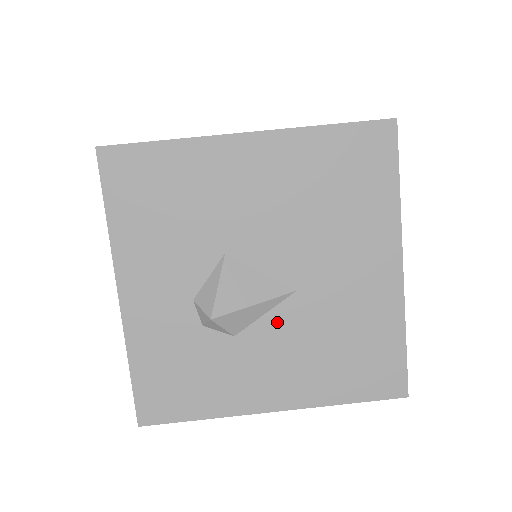
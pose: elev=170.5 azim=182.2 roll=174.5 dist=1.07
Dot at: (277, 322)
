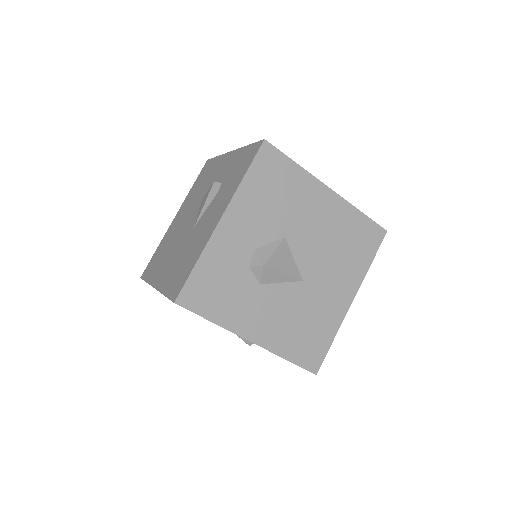
Dot at: (284, 291)
